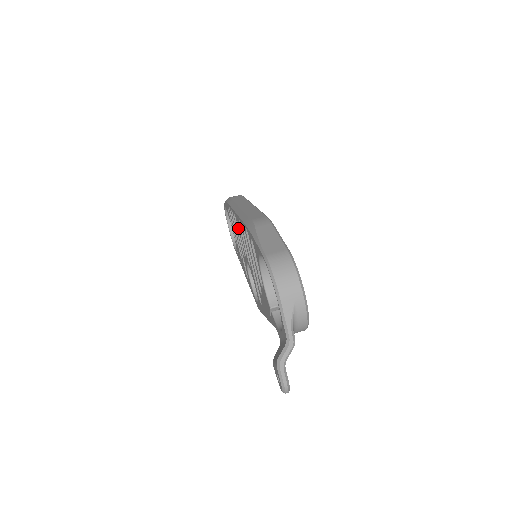
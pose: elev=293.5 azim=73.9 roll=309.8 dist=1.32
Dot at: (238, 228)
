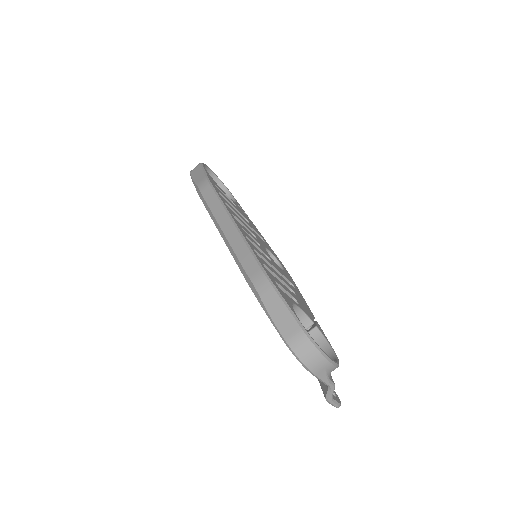
Dot at: occluded
